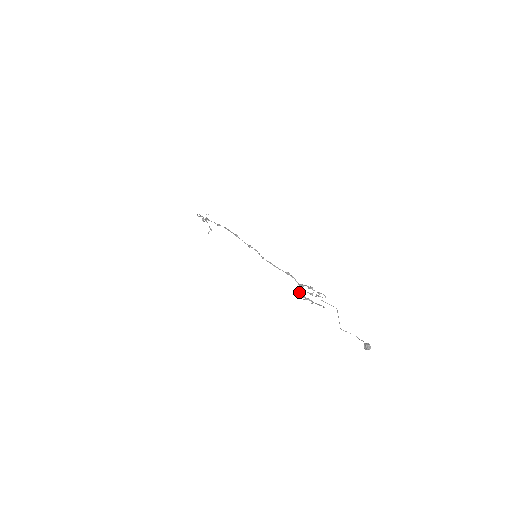
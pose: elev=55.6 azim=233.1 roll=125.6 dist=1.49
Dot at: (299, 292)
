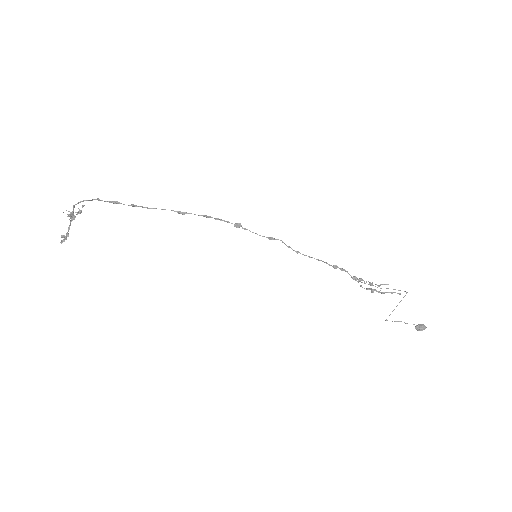
Dot at: (361, 285)
